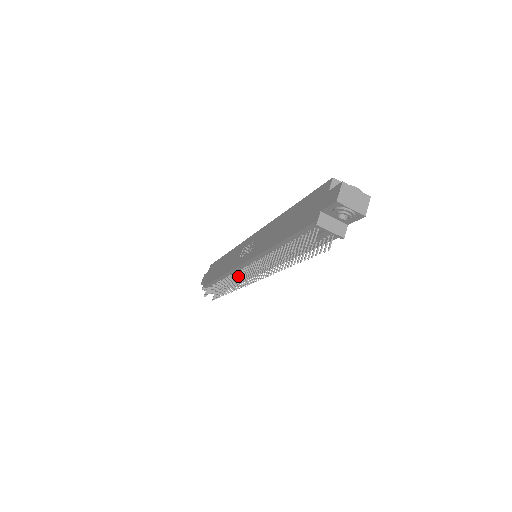
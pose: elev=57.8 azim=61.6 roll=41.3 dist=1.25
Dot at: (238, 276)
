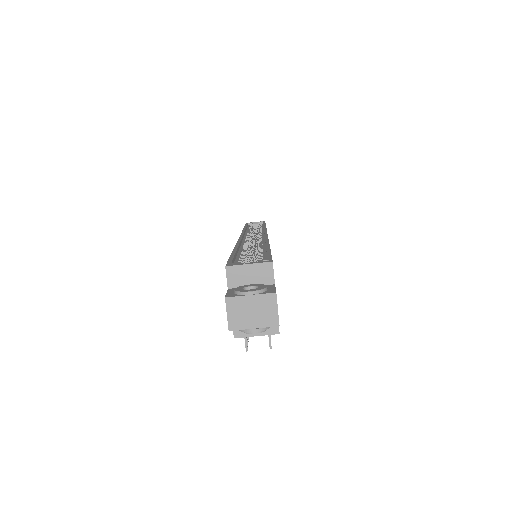
Dot at: occluded
